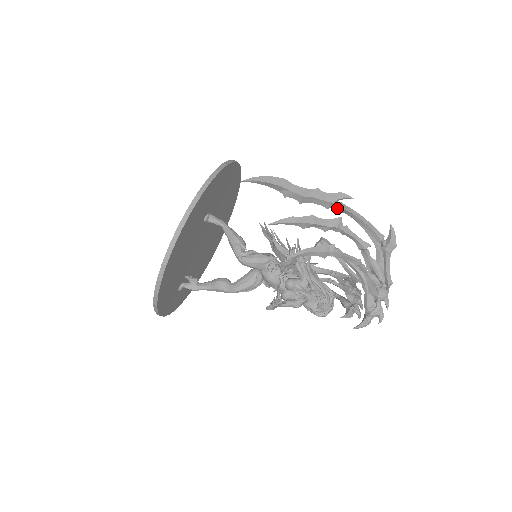
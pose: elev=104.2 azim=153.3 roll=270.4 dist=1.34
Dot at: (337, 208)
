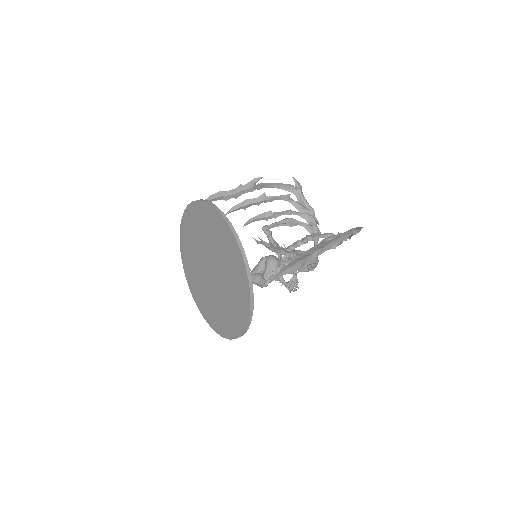
Dot at: (332, 246)
